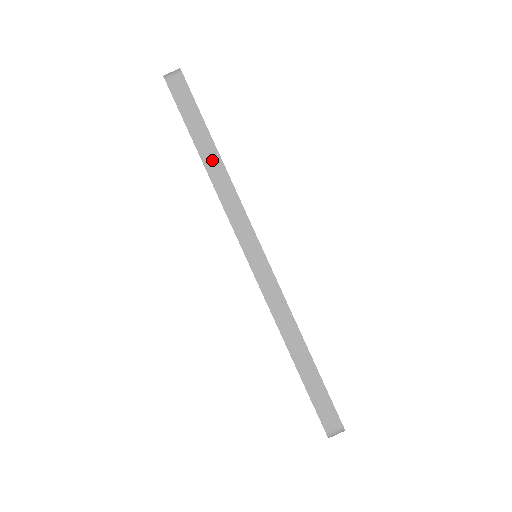
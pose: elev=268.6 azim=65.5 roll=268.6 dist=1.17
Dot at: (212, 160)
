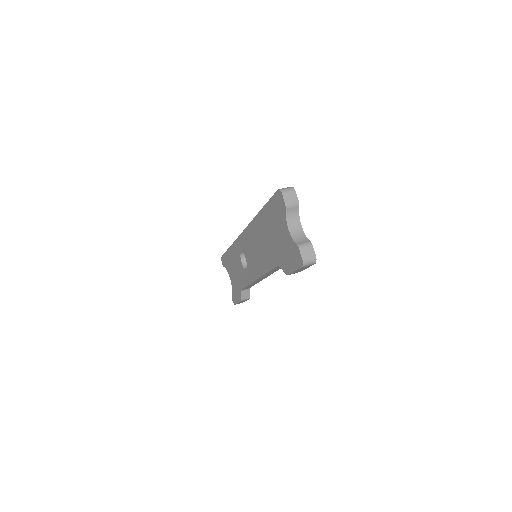
Dot at: occluded
